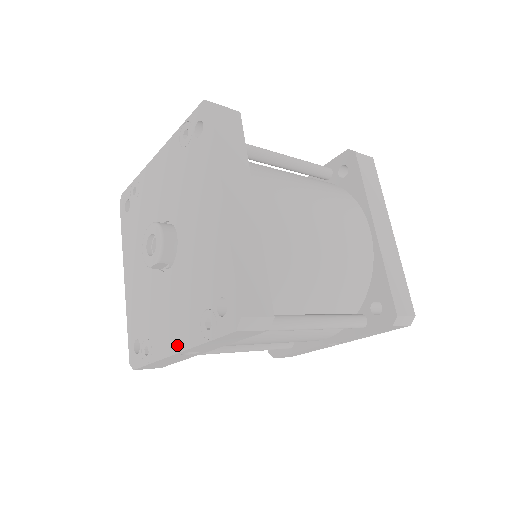
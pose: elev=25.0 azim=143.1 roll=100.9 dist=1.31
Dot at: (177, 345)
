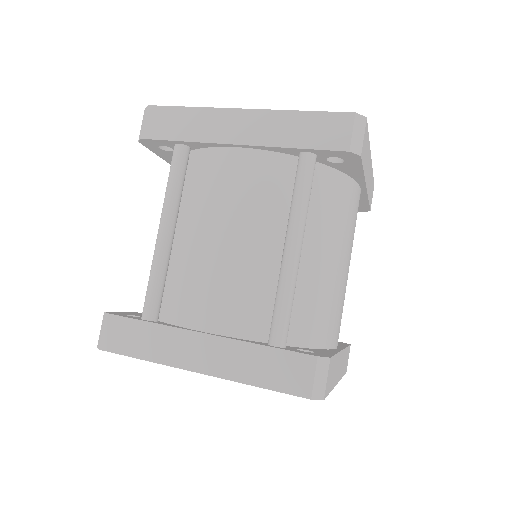
Dot at: occluded
